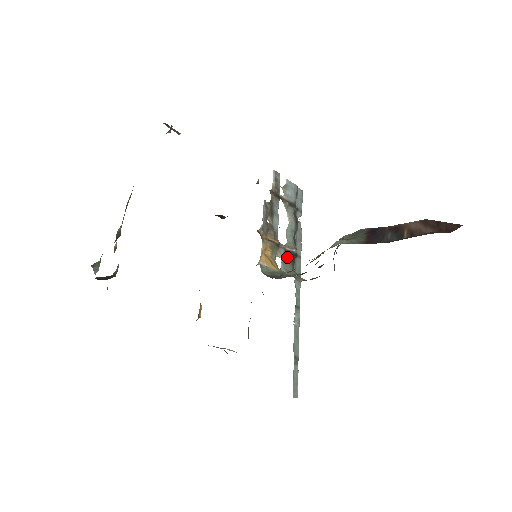
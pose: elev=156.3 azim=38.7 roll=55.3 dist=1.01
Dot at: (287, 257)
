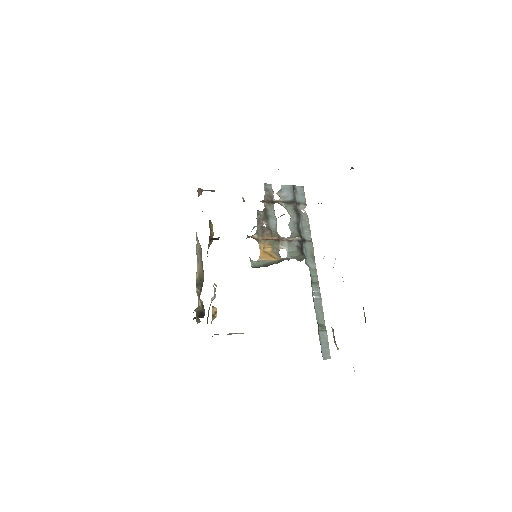
Dot at: (292, 246)
